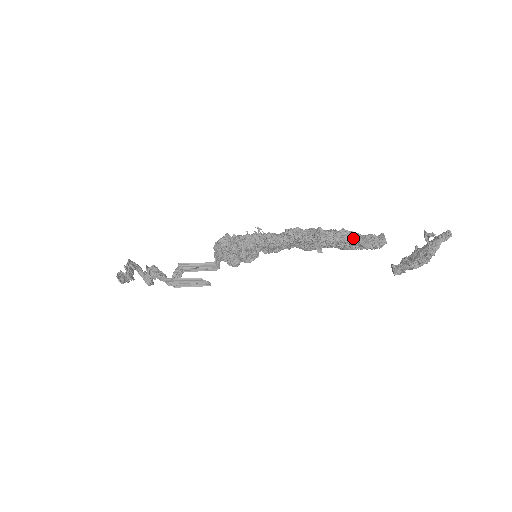
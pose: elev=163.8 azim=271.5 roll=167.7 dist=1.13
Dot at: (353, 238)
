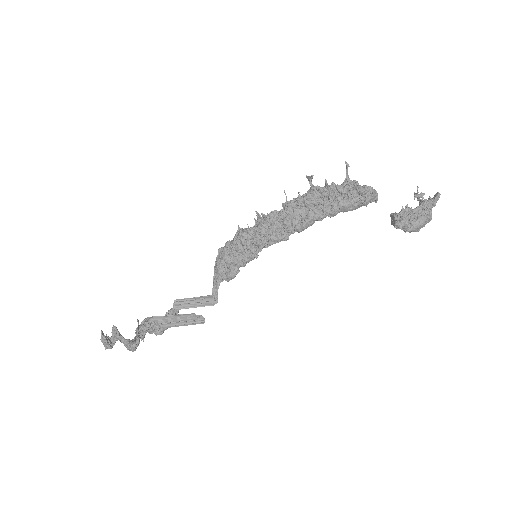
Dot at: (343, 183)
